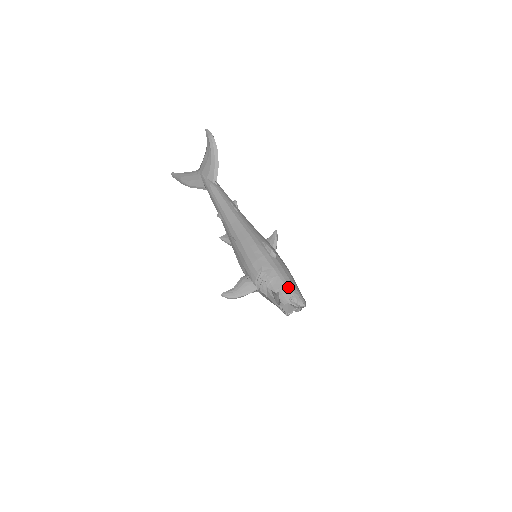
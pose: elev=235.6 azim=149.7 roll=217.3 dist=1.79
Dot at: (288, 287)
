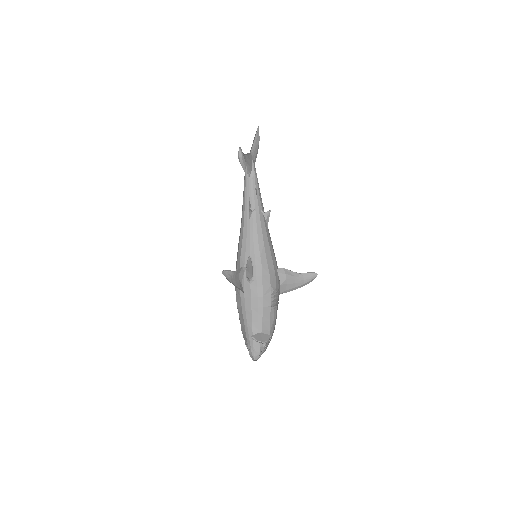
Dot at: (245, 328)
